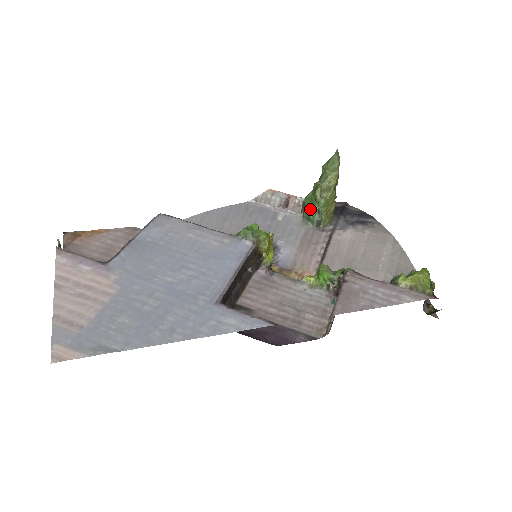
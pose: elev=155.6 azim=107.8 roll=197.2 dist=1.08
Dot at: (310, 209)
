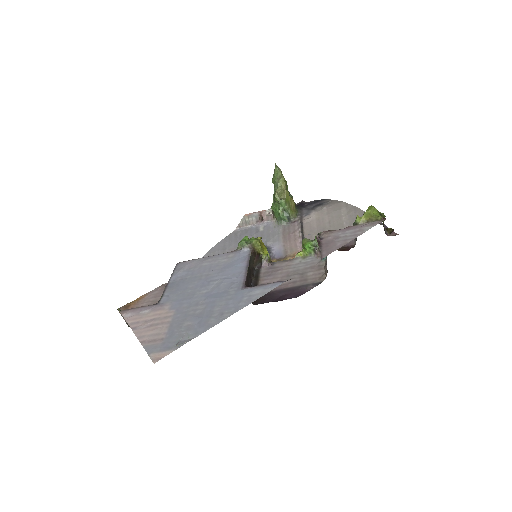
Dot at: (278, 211)
